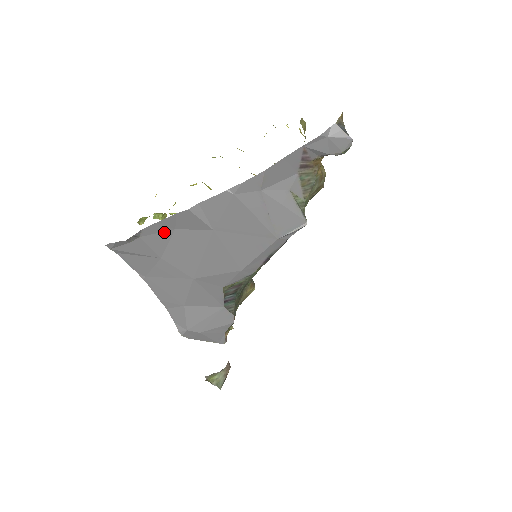
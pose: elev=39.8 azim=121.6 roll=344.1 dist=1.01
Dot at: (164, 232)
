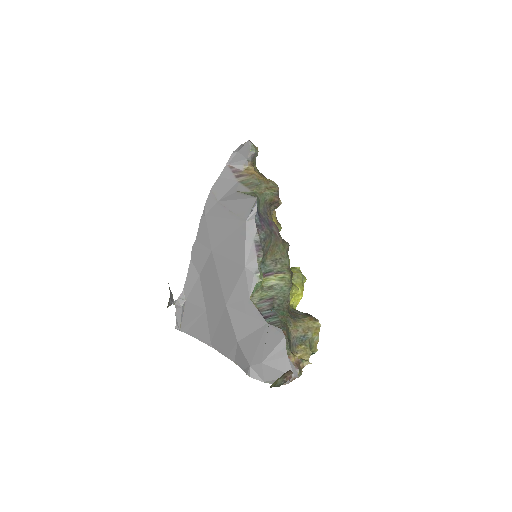
Dot at: (196, 284)
